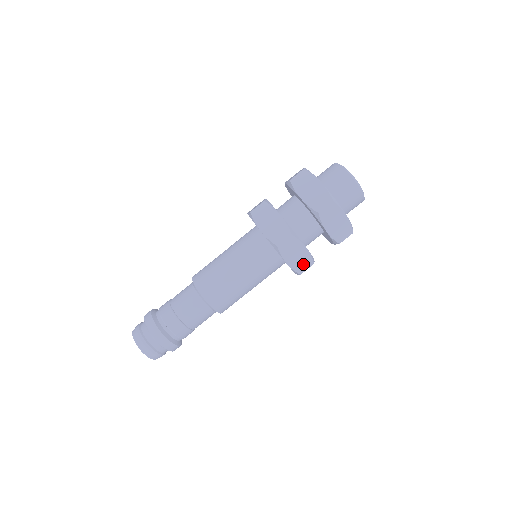
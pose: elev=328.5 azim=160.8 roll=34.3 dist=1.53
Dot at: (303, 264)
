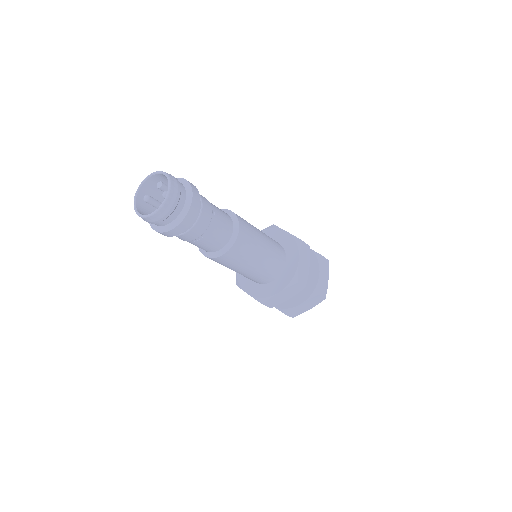
Dot at: (302, 277)
